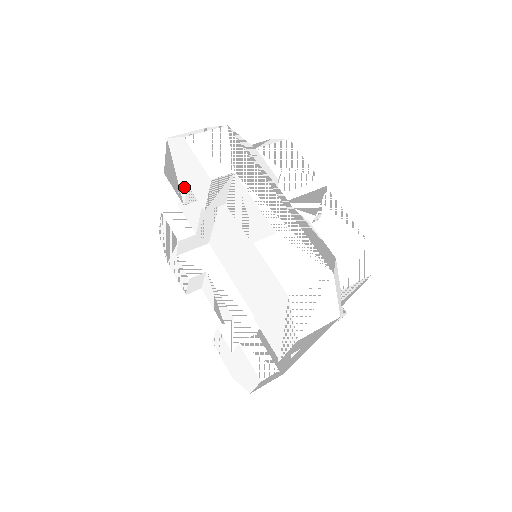
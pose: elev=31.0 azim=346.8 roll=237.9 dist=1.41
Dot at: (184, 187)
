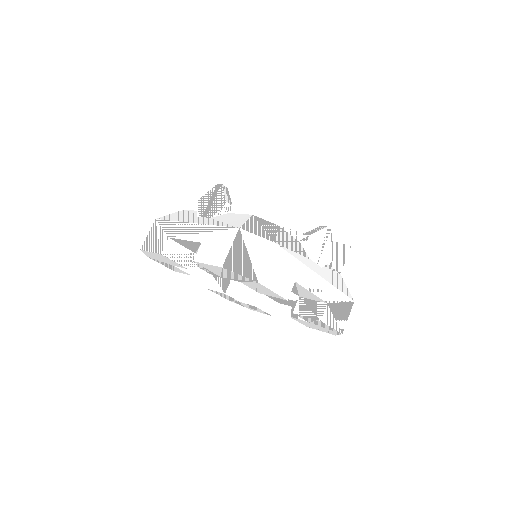
Dot at: (232, 279)
